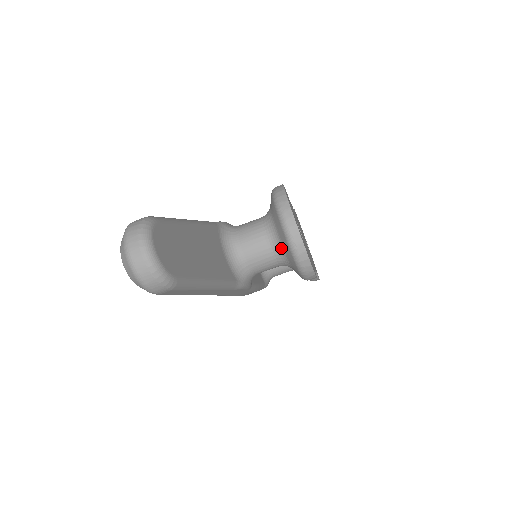
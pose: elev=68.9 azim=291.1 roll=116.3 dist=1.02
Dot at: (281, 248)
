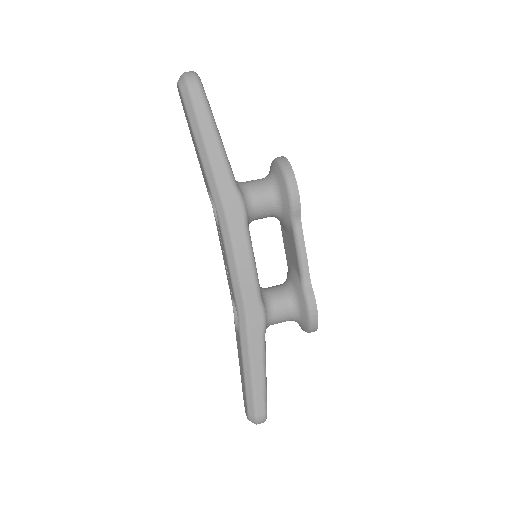
Dot at: (272, 176)
